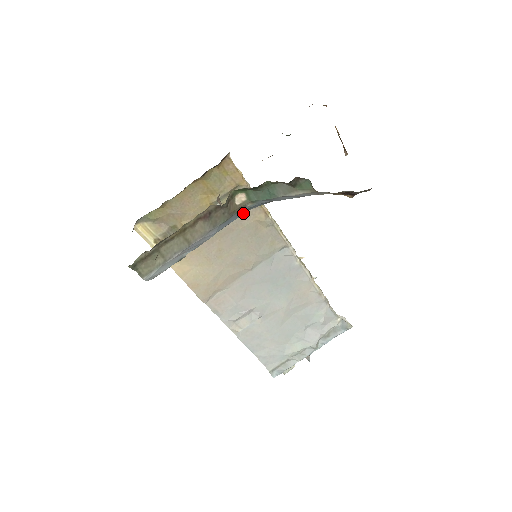
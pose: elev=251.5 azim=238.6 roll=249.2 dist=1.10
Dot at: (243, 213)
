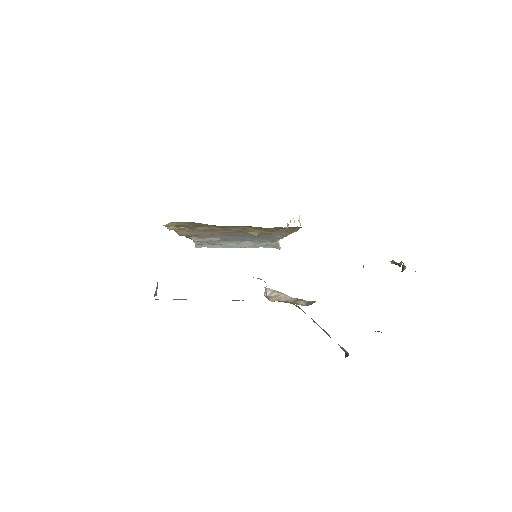
Dot at: (278, 292)
